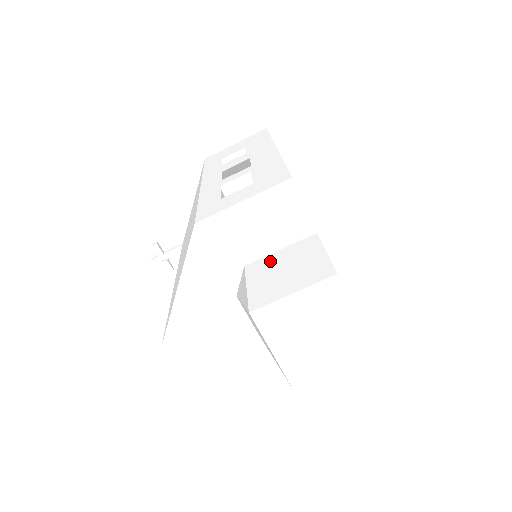
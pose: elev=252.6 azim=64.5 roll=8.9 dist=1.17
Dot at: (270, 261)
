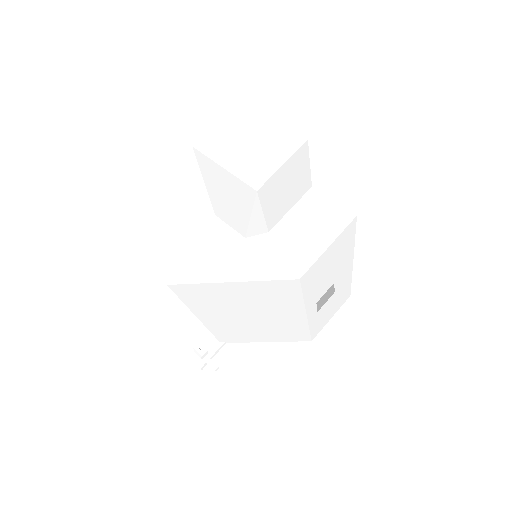
Dot at: occluded
